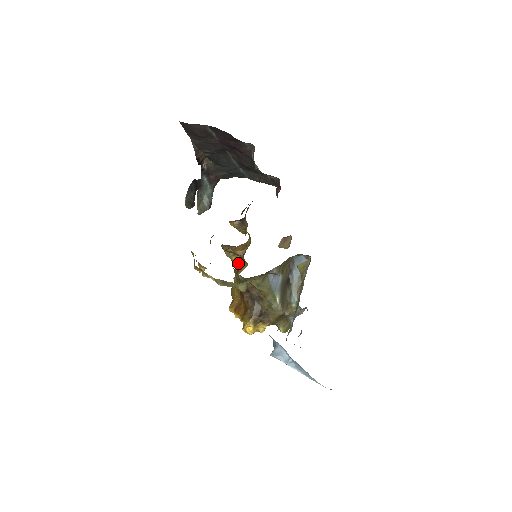
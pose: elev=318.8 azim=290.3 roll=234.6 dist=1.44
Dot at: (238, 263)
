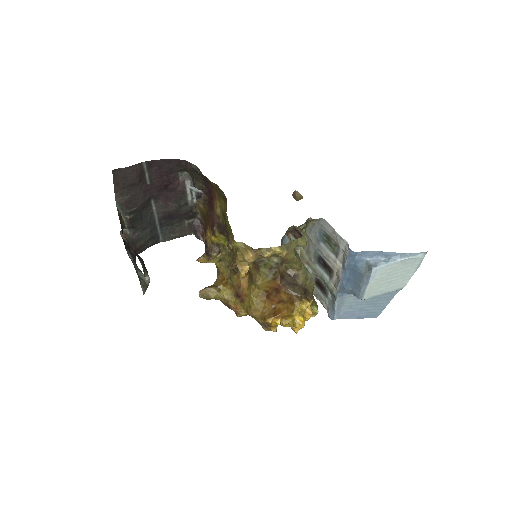
Dot at: (230, 292)
